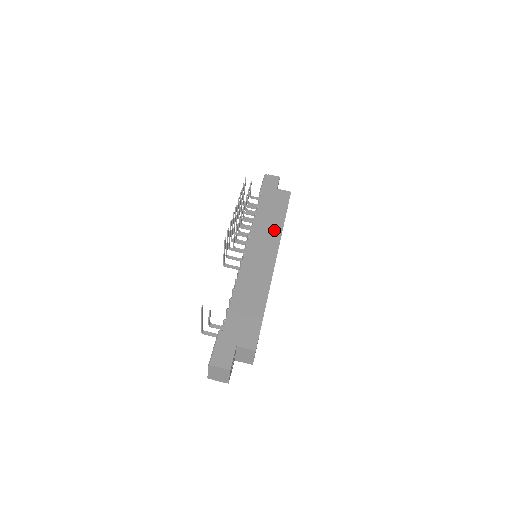
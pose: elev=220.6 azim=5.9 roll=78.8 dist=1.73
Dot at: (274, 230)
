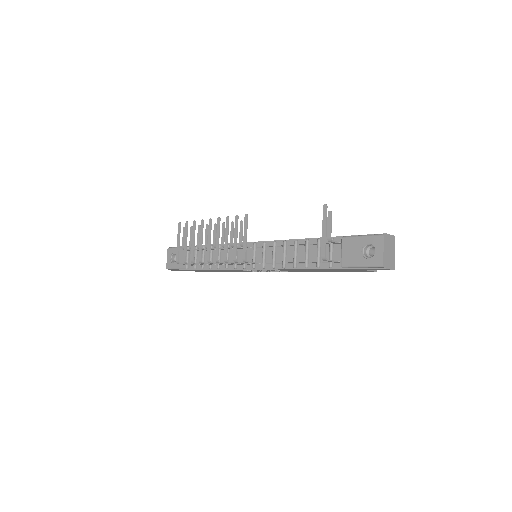
Dot at: occluded
